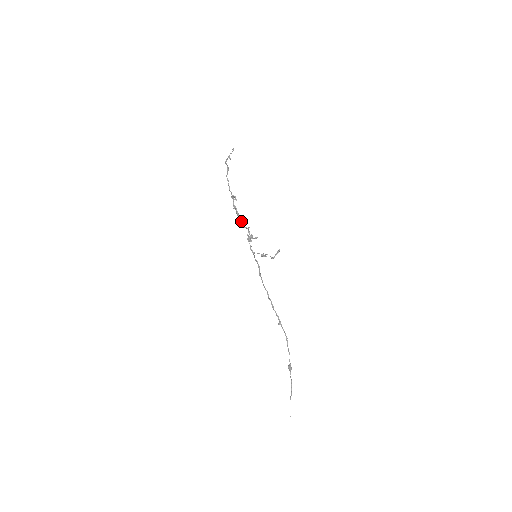
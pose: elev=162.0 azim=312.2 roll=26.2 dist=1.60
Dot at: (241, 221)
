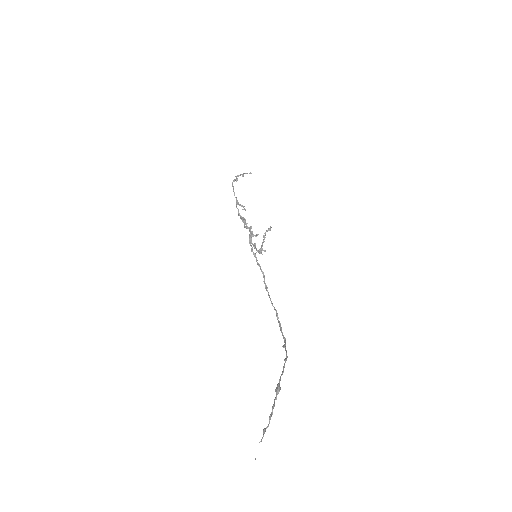
Dot at: occluded
